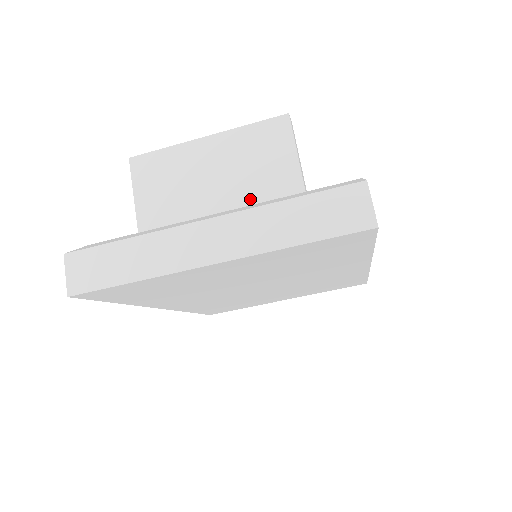
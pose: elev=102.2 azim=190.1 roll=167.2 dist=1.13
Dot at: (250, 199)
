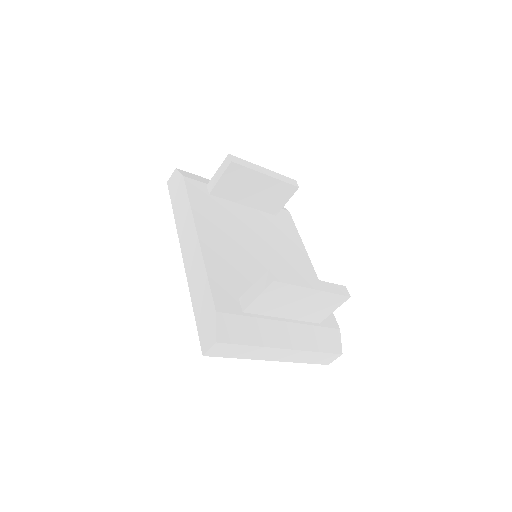
Dot at: (301, 318)
